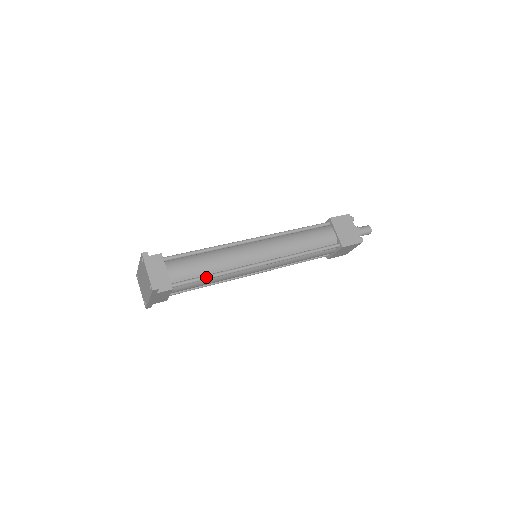
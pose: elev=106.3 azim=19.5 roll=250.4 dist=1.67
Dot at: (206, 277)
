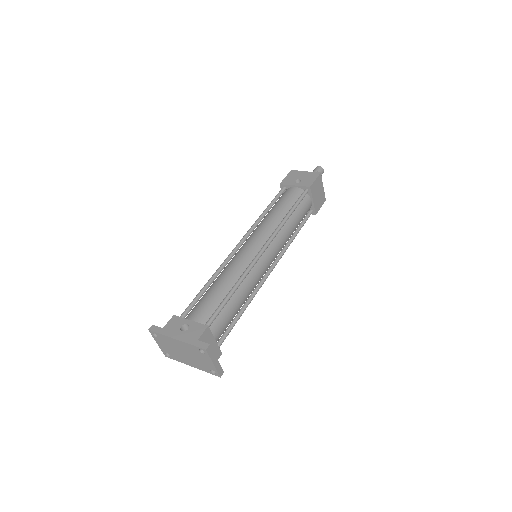
Dot at: occluded
